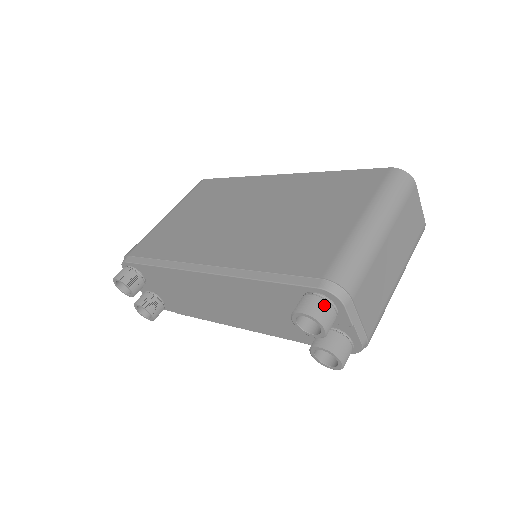
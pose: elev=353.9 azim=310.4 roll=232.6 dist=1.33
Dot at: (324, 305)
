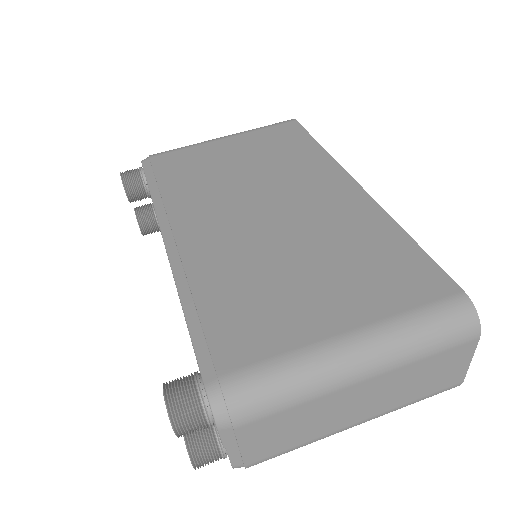
Dot at: (194, 409)
